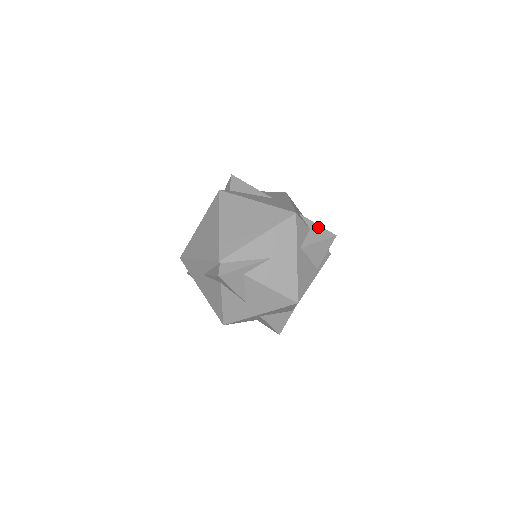
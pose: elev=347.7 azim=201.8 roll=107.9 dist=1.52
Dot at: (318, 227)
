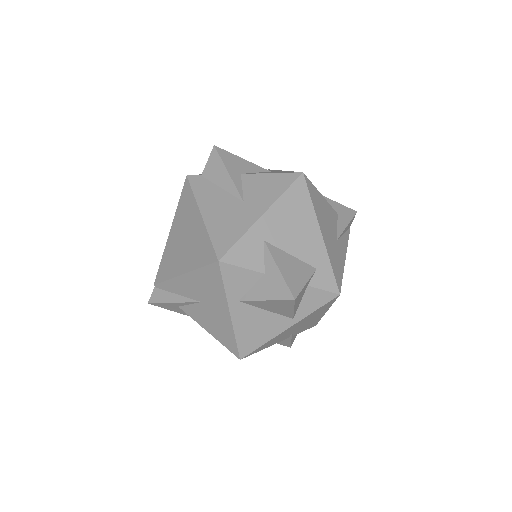
Dot at: (277, 274)
